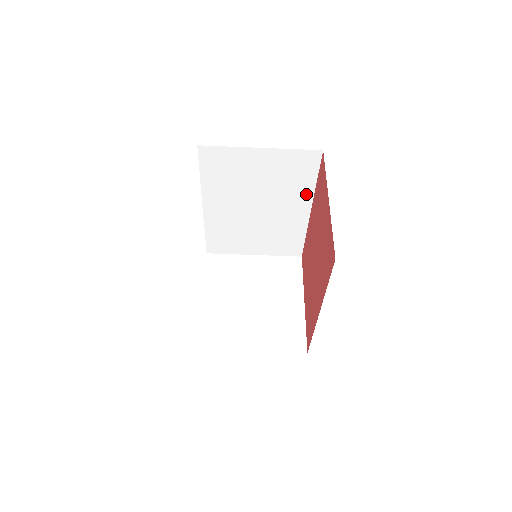
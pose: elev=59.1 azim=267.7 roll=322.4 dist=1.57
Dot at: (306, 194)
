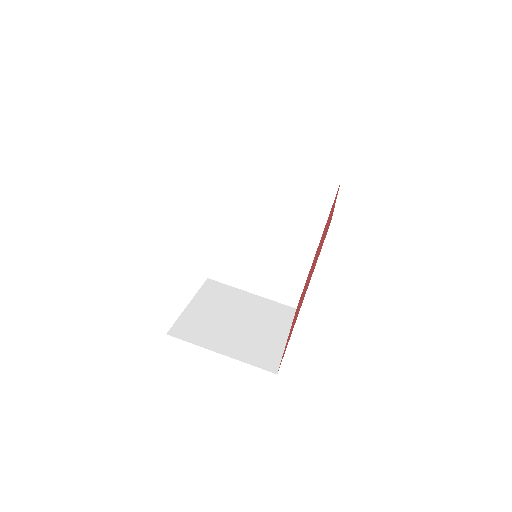
Dot at: (316, 228)
